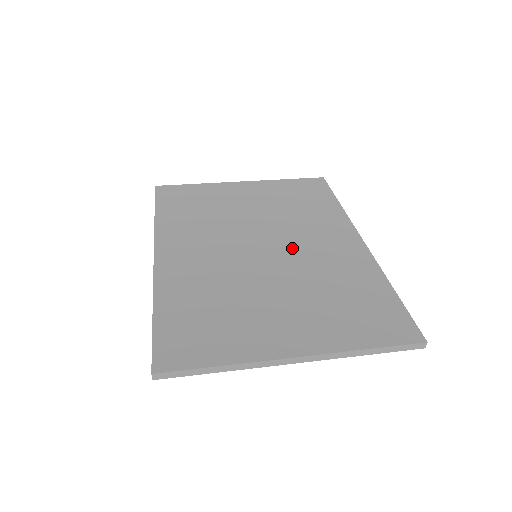
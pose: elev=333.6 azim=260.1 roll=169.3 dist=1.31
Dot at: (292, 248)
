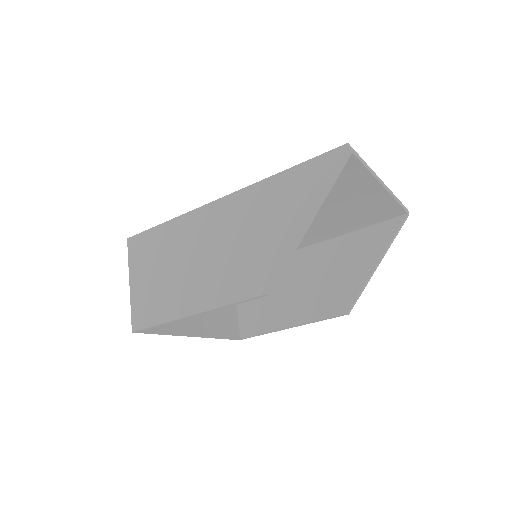
Dot at: occluded
